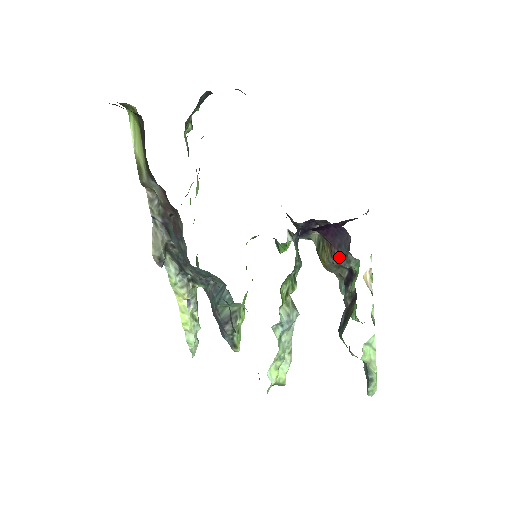
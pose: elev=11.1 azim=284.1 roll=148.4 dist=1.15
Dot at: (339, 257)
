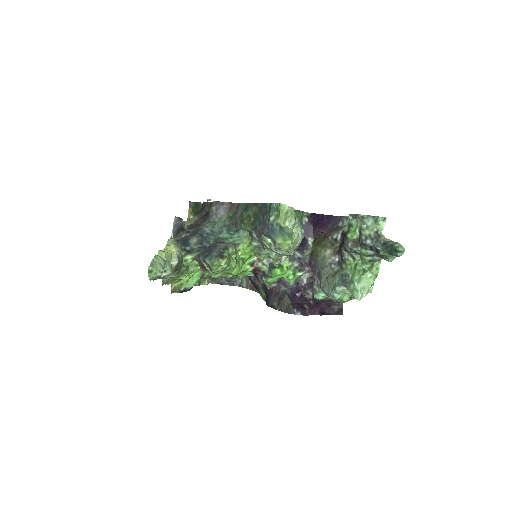
Dot at: (333, 232)
